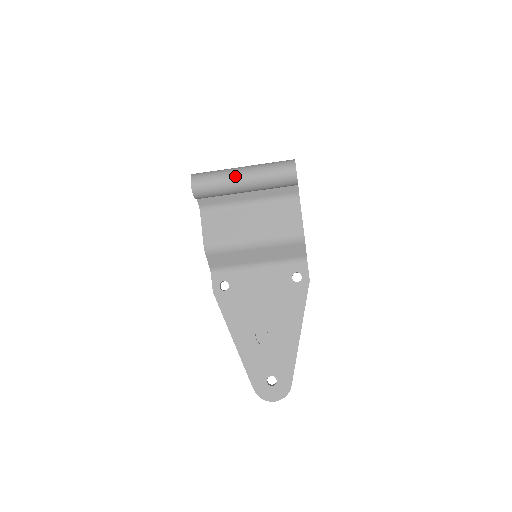
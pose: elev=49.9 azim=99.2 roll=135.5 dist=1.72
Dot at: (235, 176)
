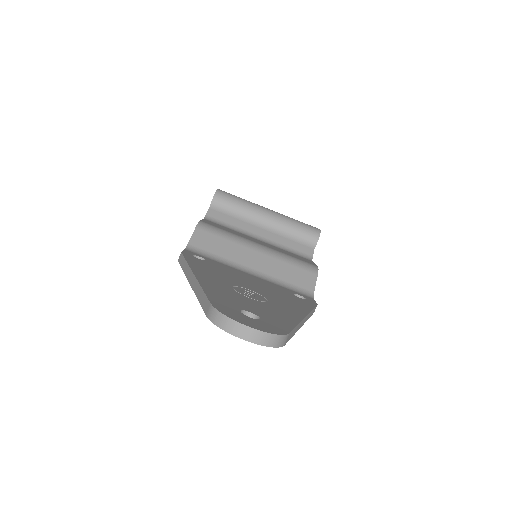
Dot at: (262, 206)
